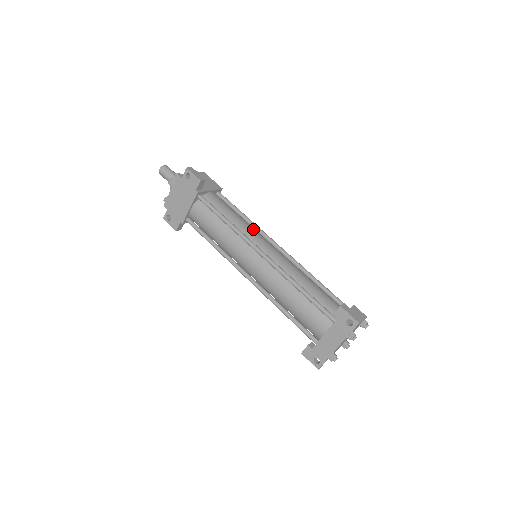
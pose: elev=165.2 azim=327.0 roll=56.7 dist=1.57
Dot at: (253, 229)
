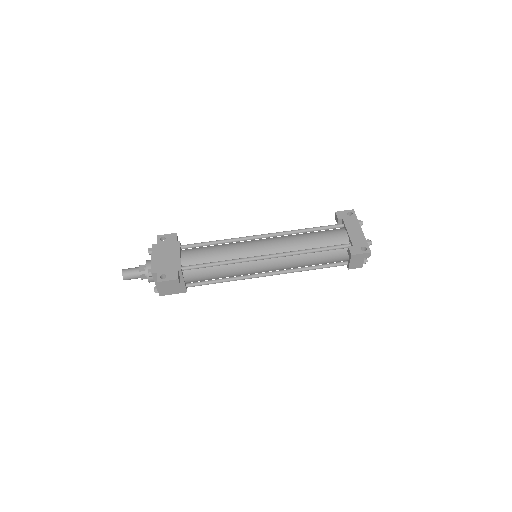
Dot at: occluded
